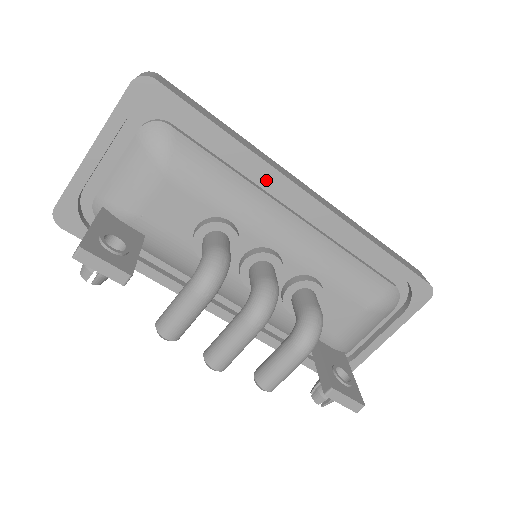
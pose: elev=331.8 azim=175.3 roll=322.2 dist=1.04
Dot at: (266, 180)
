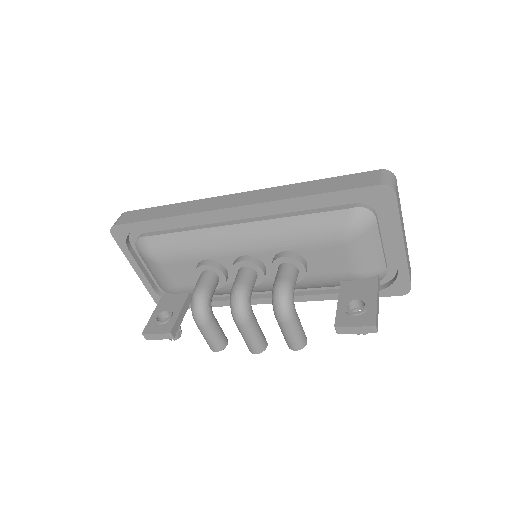
Dot at: occluded
